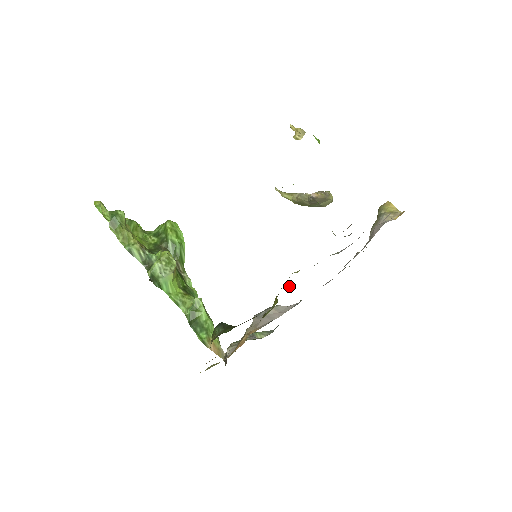
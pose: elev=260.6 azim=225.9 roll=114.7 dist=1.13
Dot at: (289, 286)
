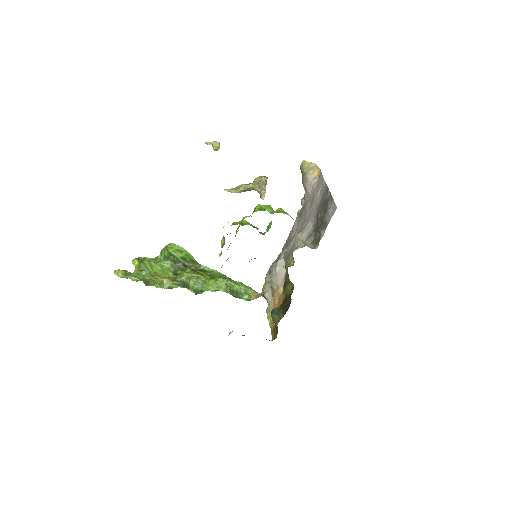
Dot at: (284, 258)
